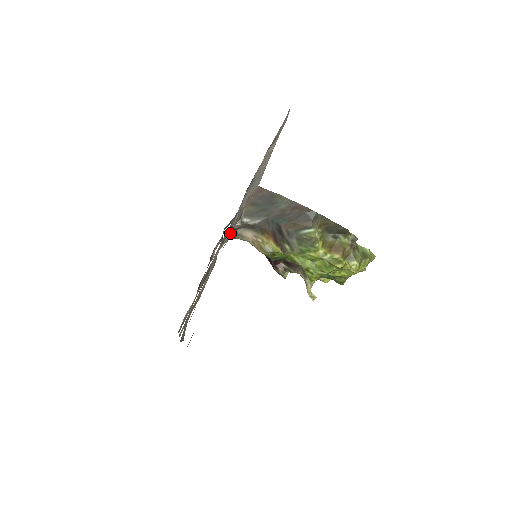
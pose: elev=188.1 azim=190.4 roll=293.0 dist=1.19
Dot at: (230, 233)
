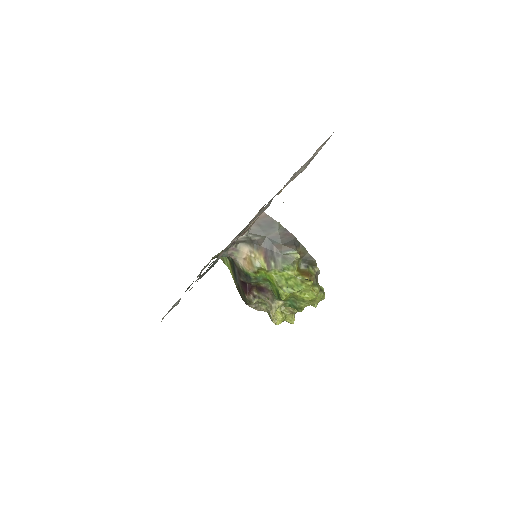
Dot at: occluded
